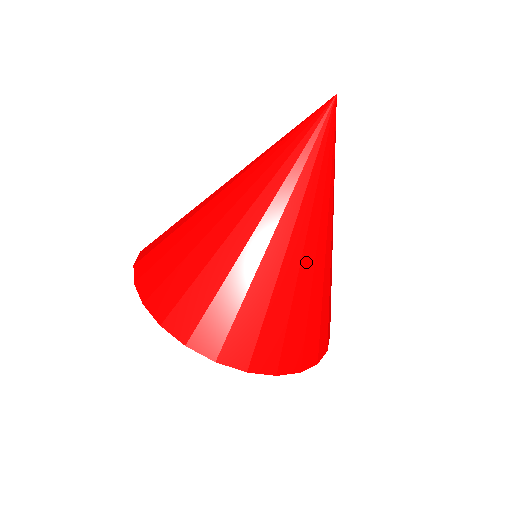
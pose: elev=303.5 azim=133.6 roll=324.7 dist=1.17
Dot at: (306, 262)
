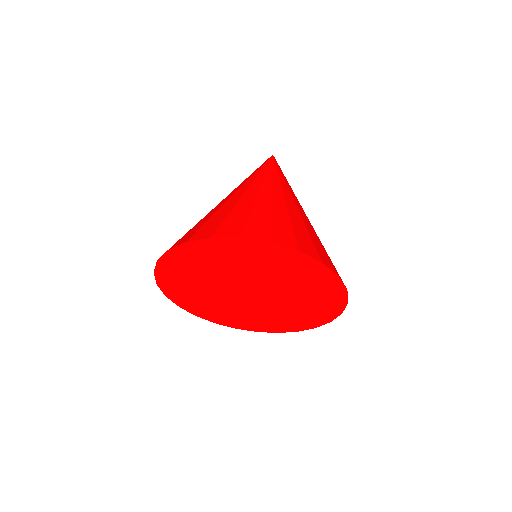
Dot at: (308, 219)
